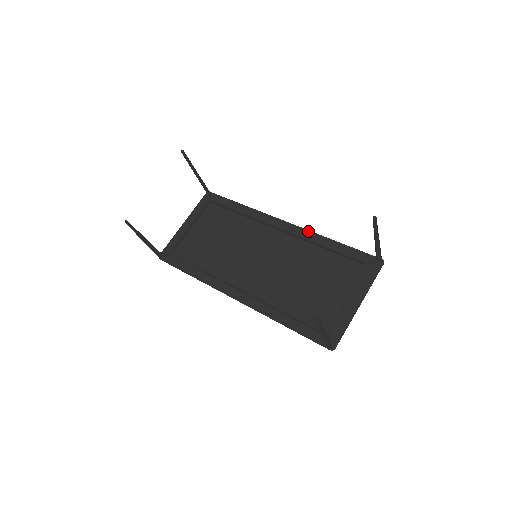
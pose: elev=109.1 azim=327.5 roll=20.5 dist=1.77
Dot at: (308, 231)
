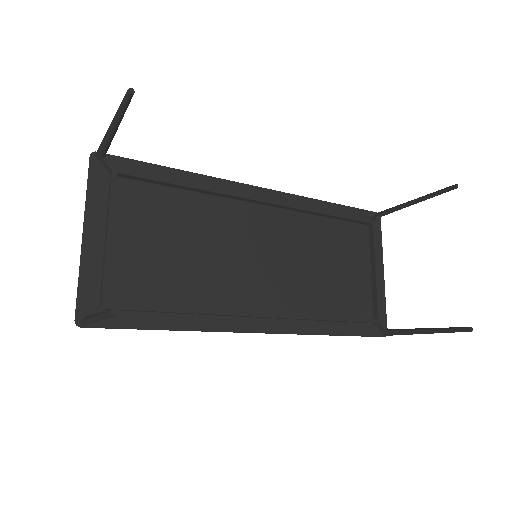
Dot at: (296, 196)
